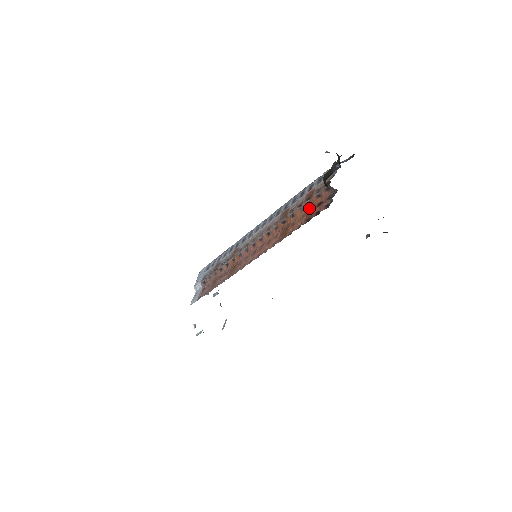
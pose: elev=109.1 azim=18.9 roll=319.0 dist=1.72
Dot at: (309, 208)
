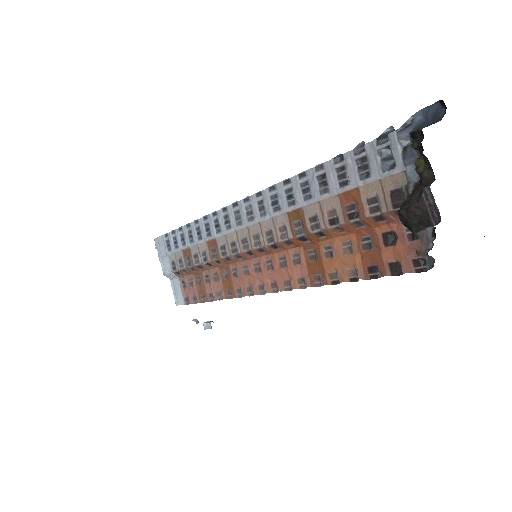
Dot at: (359, 233)
